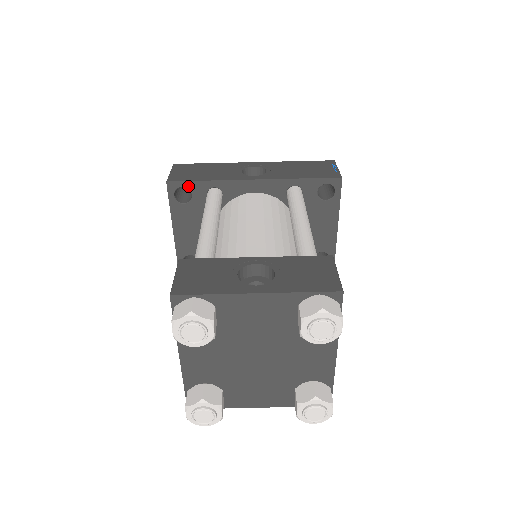
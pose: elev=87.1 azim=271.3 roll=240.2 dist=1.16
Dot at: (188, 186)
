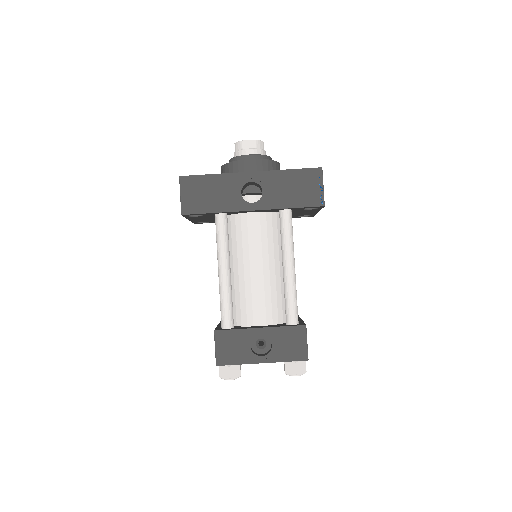
Dot at: (199, 214)
